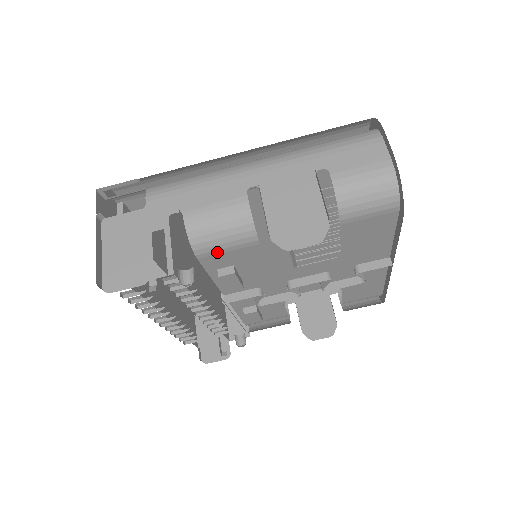
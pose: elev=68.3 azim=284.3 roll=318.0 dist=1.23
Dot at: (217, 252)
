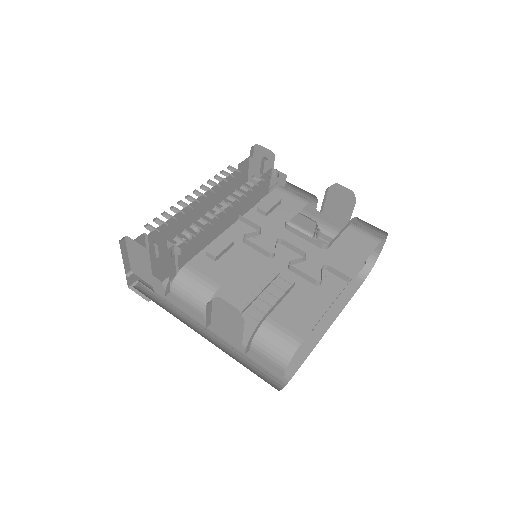
Dot at: (287, 193)
